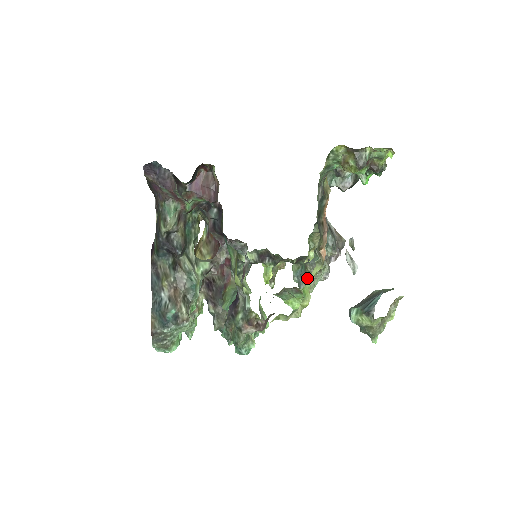
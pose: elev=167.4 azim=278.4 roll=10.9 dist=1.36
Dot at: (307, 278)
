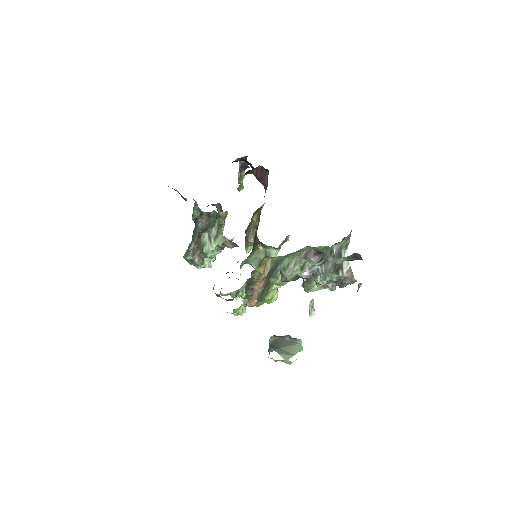
Dot at: (271, 295)
